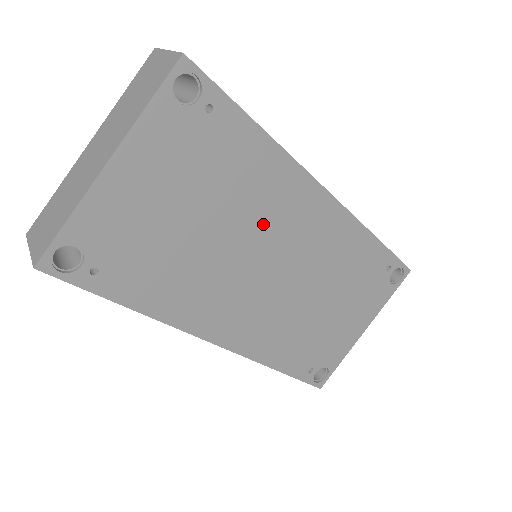
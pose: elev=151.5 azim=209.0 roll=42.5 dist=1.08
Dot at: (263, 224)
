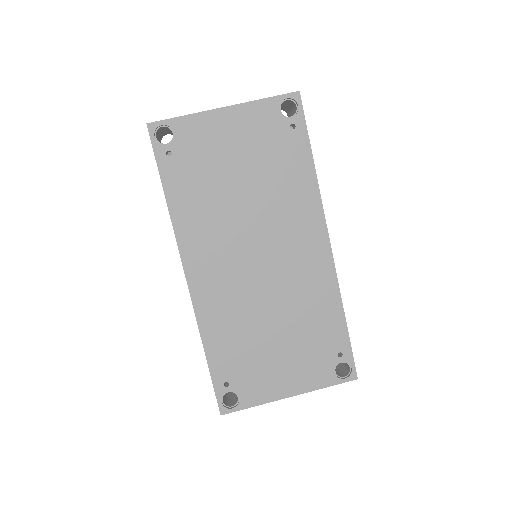
Dot at: (275, 221)
